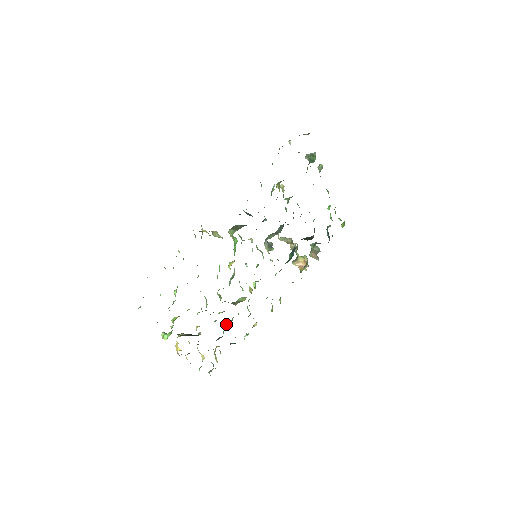
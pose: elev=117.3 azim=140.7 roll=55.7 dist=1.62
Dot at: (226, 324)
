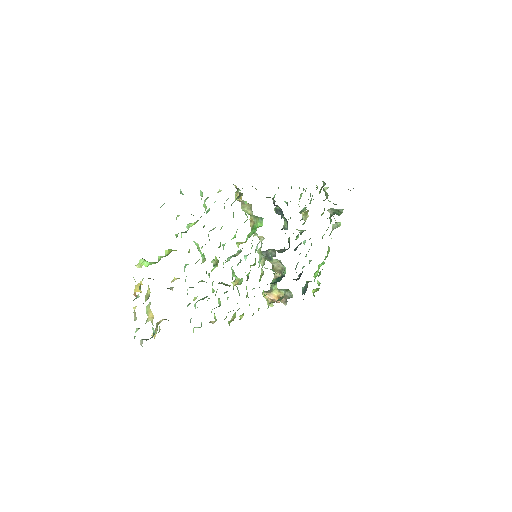
Dot at: (196, 298)
